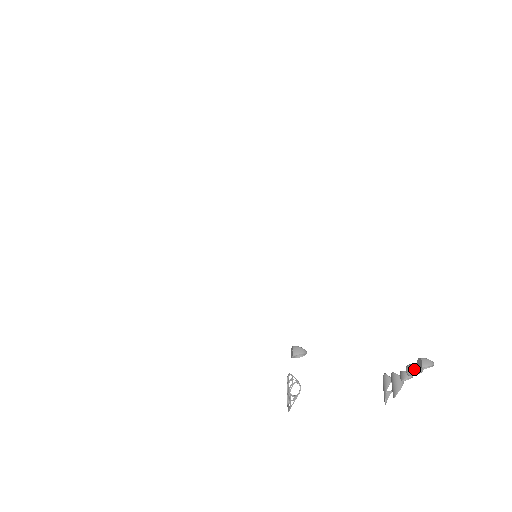
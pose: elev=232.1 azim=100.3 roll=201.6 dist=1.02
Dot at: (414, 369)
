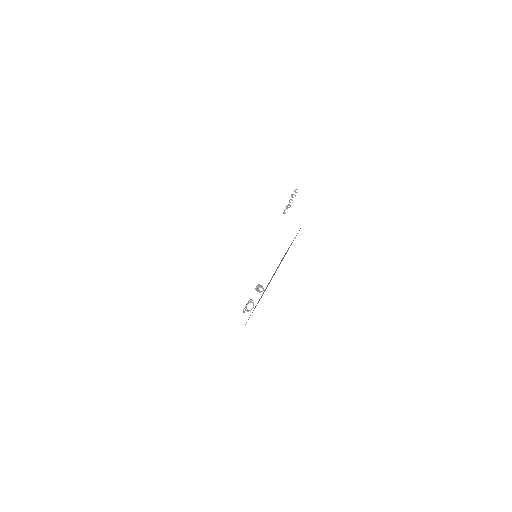
Dot at: (293, 194)
